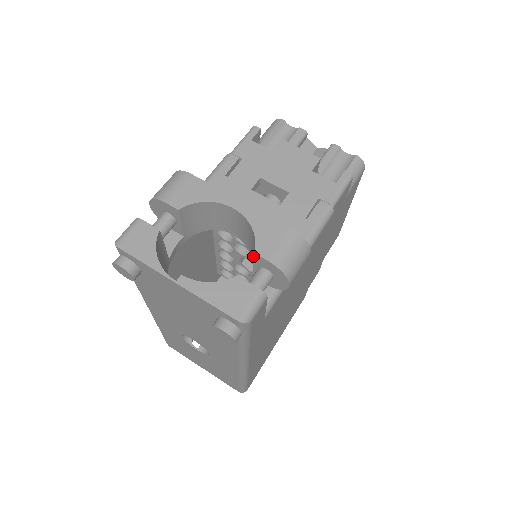
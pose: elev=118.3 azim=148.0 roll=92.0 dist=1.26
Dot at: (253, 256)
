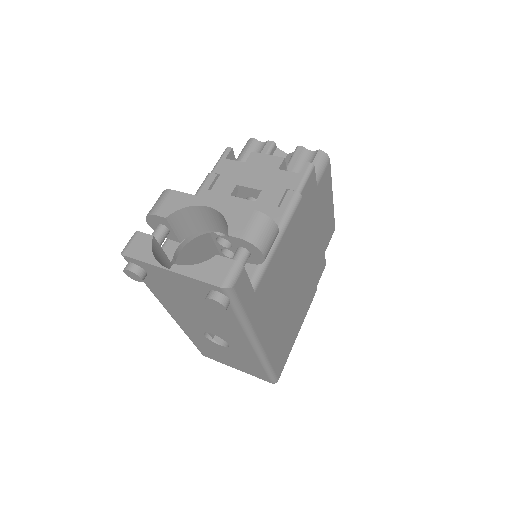
Dot at: occluded
